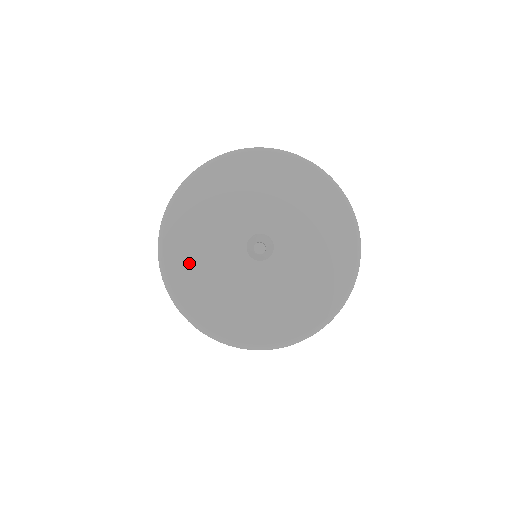
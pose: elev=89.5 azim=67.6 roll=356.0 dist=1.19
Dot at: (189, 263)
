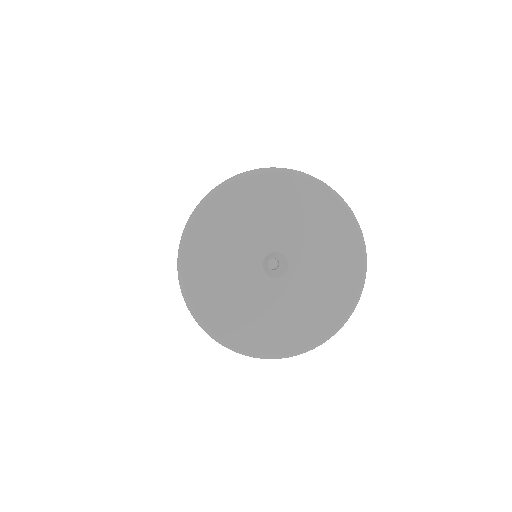
Dot at: (235, 320)
